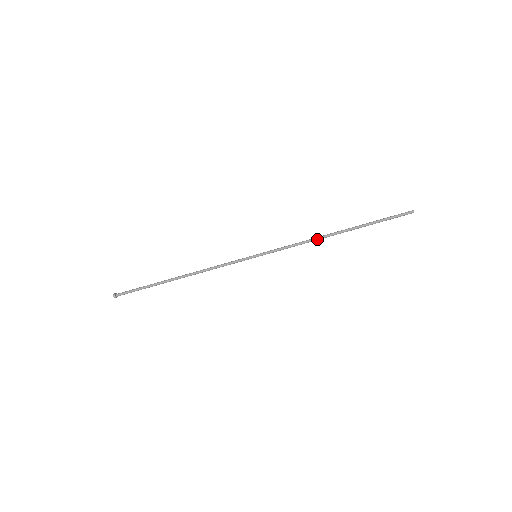
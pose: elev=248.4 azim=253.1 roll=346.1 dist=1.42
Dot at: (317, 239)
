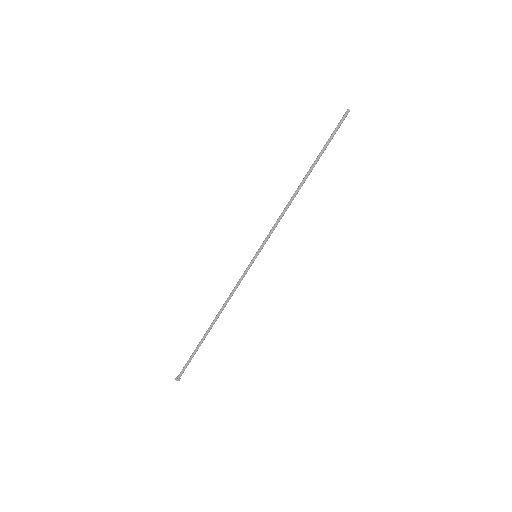
Dot at: (291, 200)
